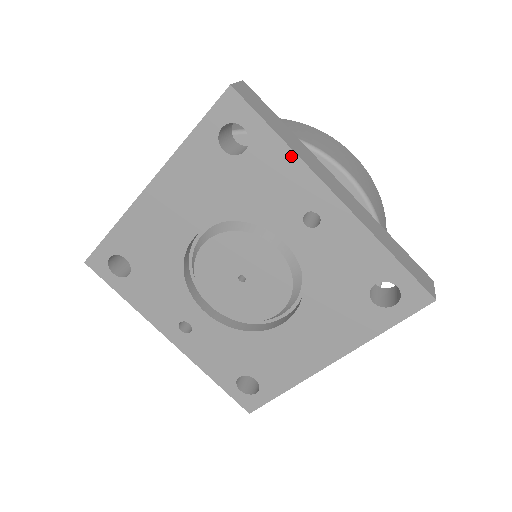
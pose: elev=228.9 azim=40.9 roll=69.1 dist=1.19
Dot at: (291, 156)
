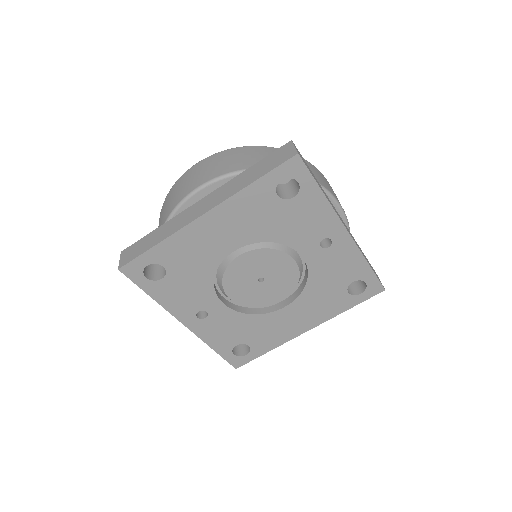
Dot at: (326, 204)
